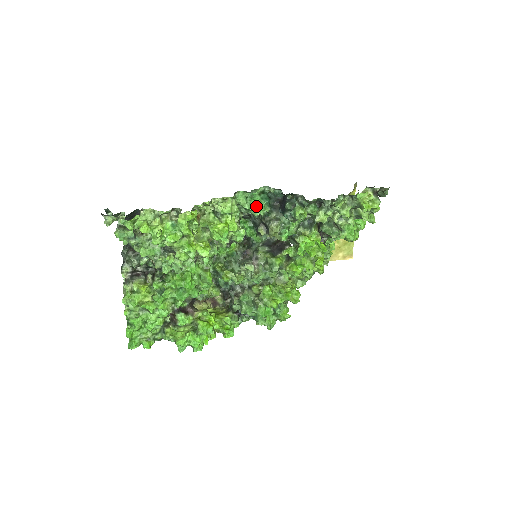
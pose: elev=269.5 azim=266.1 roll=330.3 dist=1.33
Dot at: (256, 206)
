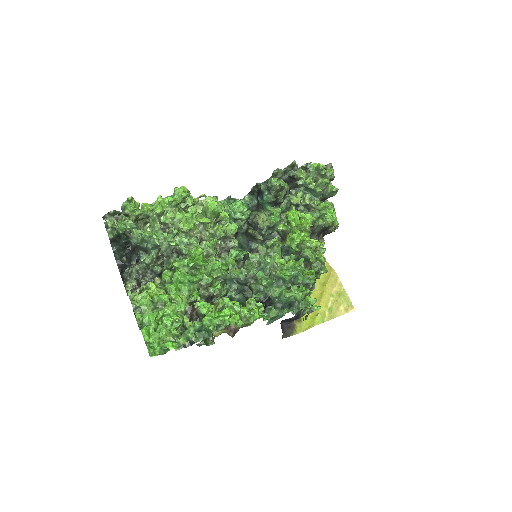
Dot at: (238, 206)
